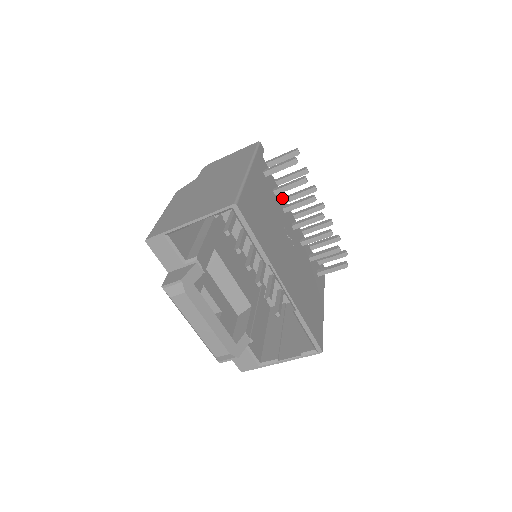
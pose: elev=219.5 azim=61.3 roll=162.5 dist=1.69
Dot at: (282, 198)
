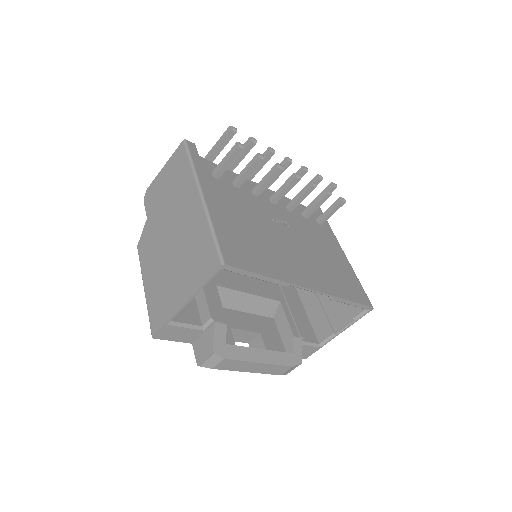
Dot at: occluded
